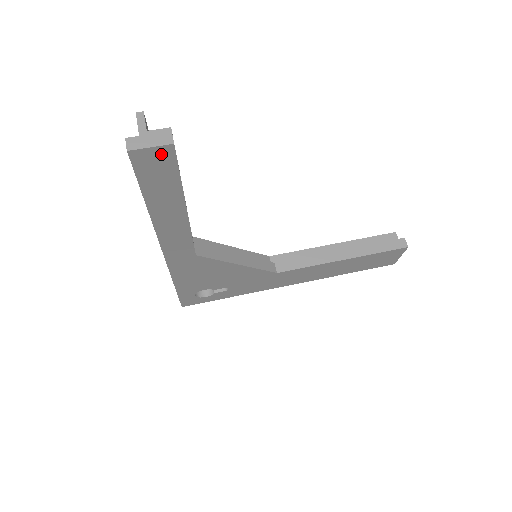
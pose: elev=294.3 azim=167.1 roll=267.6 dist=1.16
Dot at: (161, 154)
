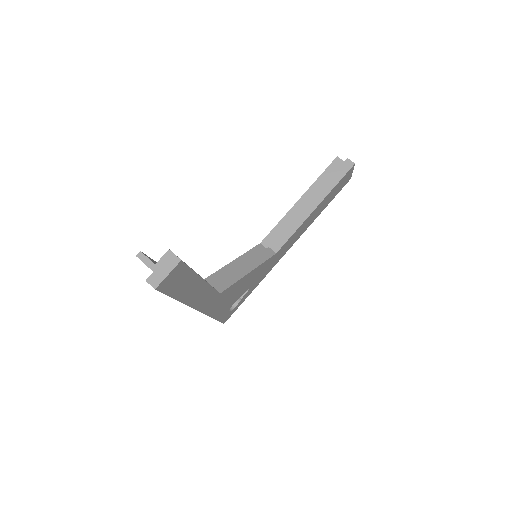
Dot at: (176, 271)
